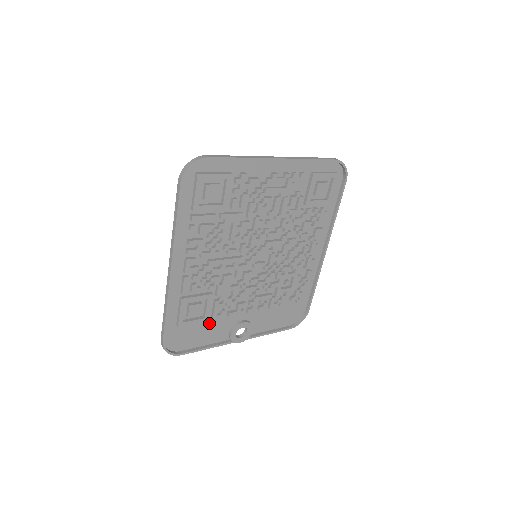
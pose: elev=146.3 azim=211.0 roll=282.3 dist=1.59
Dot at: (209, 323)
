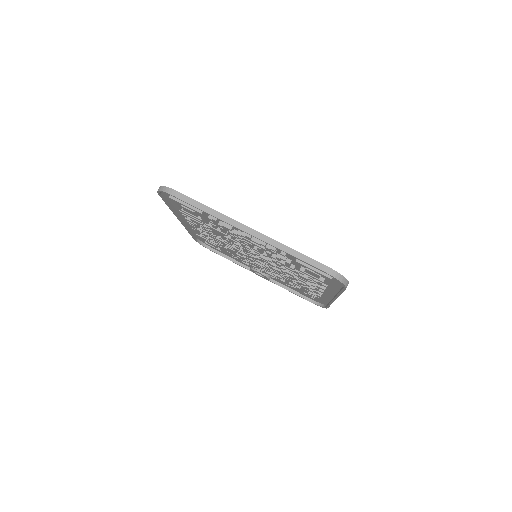
Dot at: occluded
